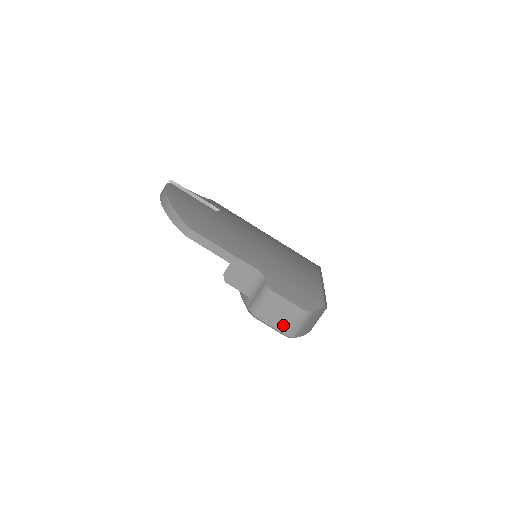
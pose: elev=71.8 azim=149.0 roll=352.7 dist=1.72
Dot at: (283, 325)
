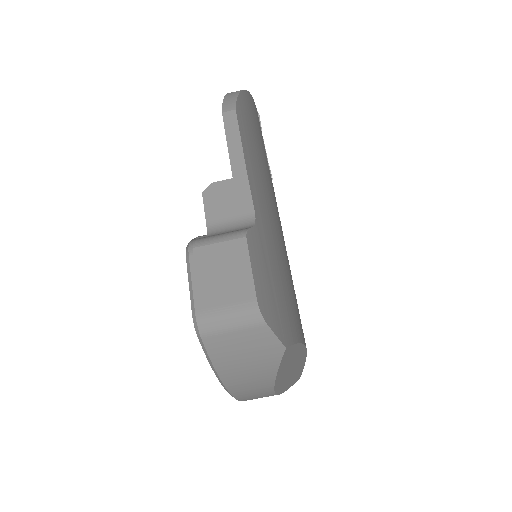
Dot at: (208, 297)
